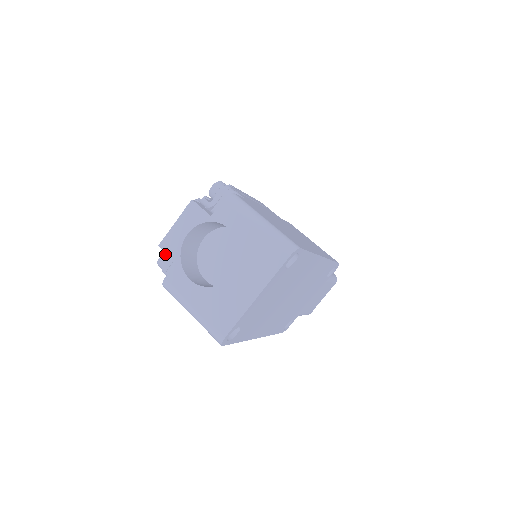
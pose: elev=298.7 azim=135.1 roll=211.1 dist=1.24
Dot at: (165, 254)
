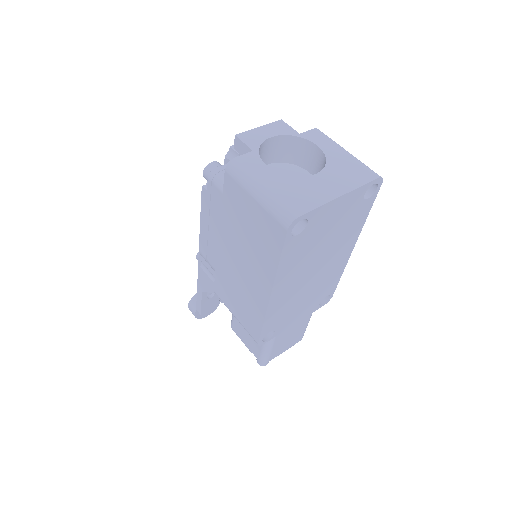
Dot at: (218, 162)
